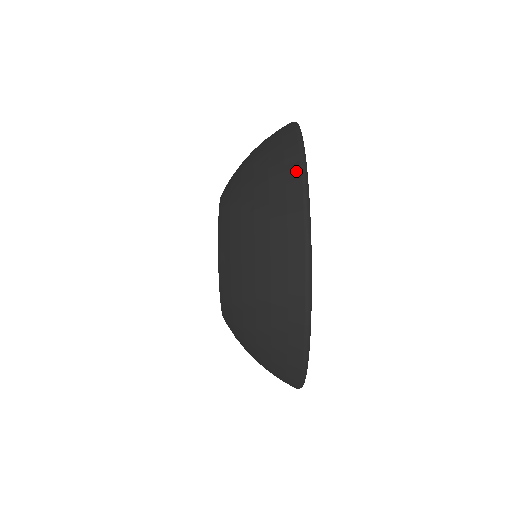
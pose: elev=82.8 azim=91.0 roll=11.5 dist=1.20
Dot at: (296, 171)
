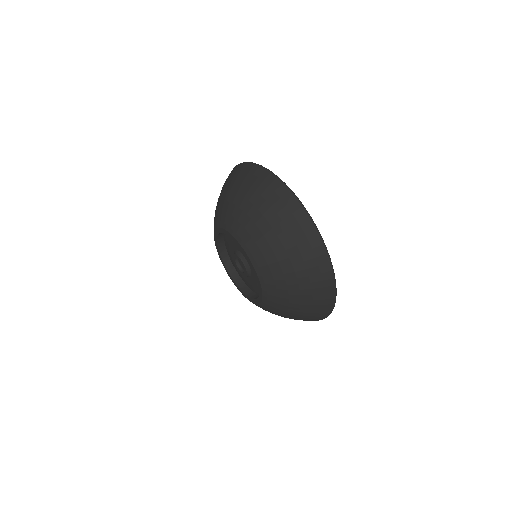
Dot at: occluded
